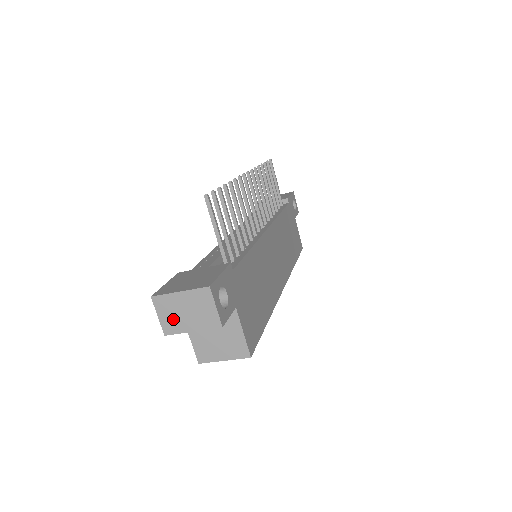
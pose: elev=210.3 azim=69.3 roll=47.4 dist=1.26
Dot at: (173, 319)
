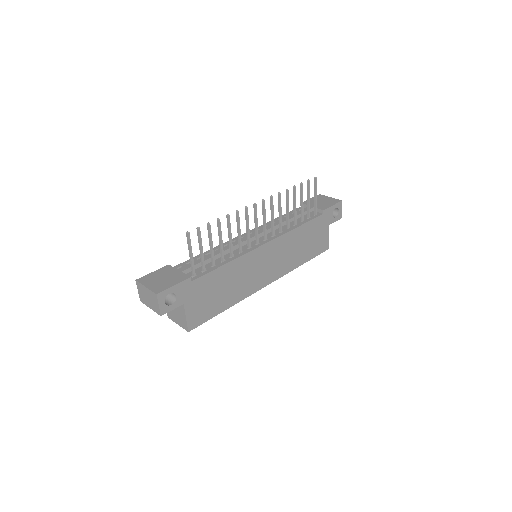
Dot at: (143, 297)
